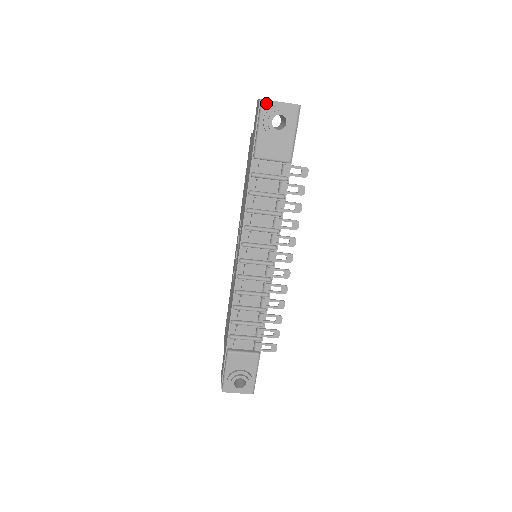
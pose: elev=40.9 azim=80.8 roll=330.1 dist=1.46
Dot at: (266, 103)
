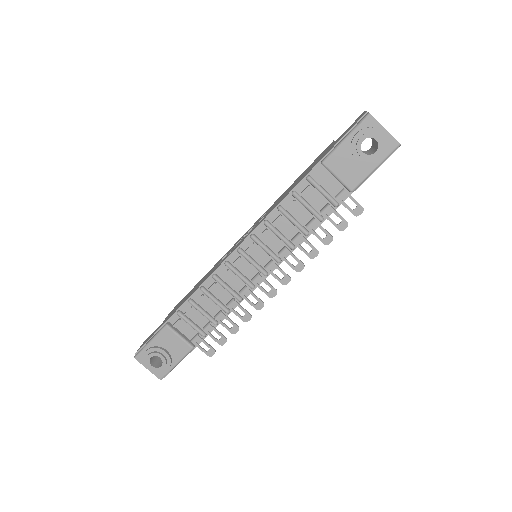
Dot at: (370, 119)
